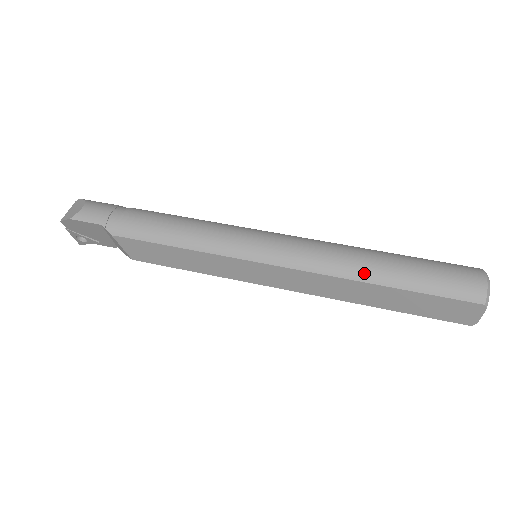
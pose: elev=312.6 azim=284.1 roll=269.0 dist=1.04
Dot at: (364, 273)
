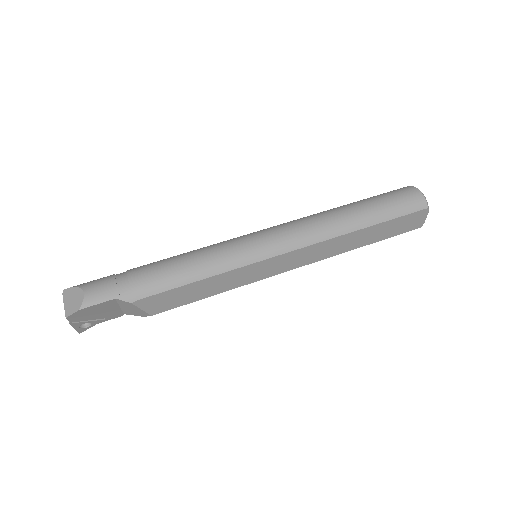
Dot at: (348, 226)
